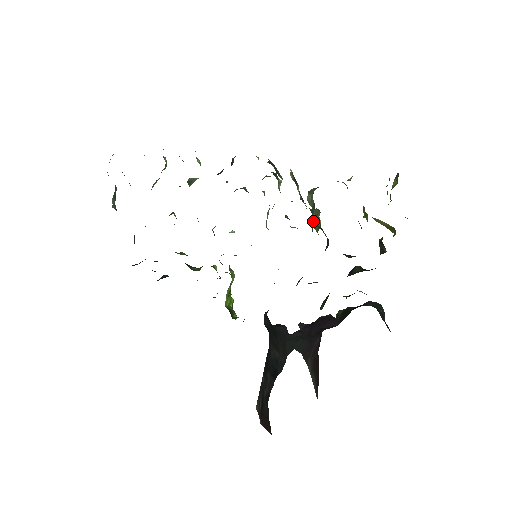
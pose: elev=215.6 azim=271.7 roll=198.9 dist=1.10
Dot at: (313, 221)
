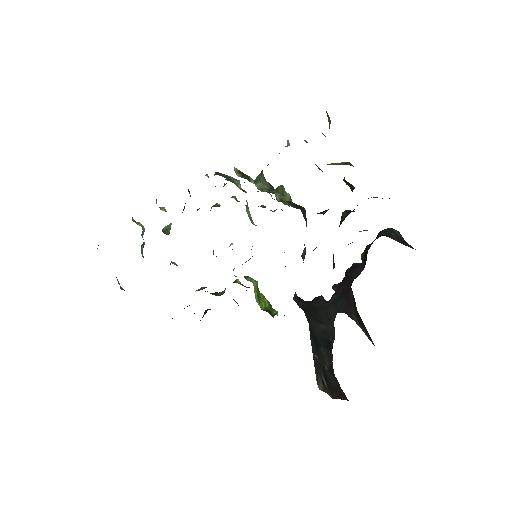
Dot at: (279, 200)
